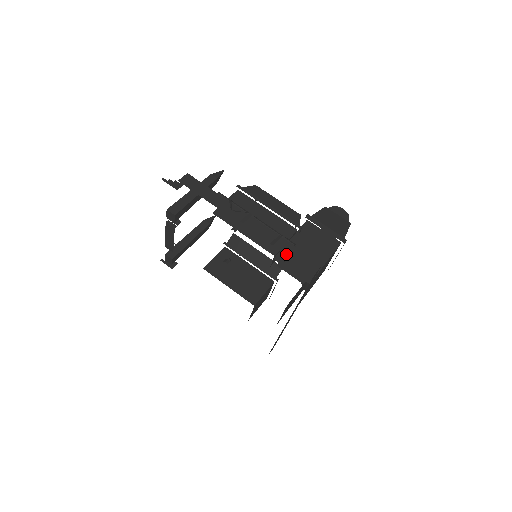
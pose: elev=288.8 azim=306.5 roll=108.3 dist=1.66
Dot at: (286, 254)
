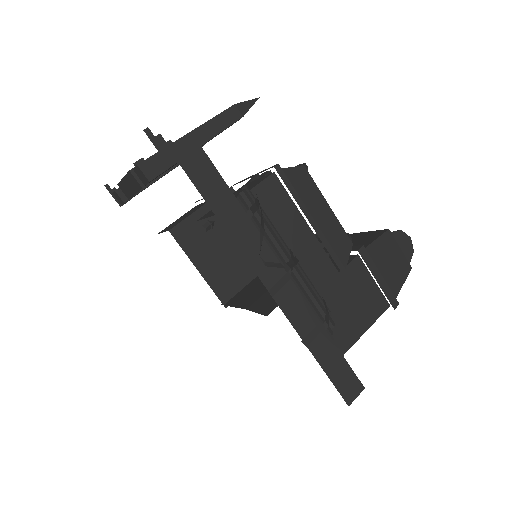
Dot at: (320, 362)
